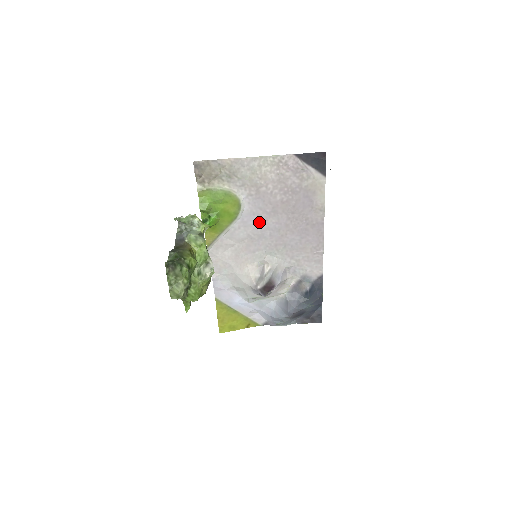
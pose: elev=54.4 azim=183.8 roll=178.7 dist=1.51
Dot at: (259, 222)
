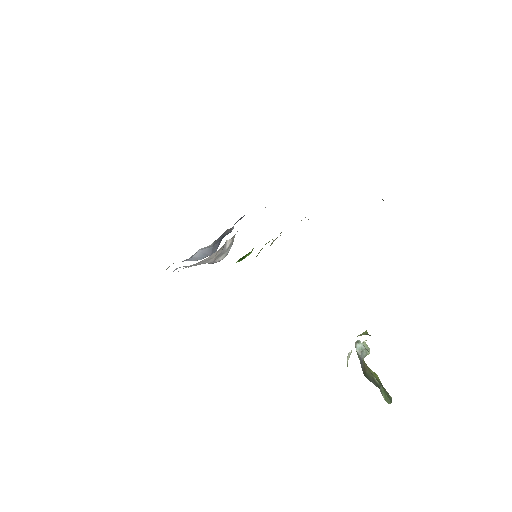
Dot at: occluded
